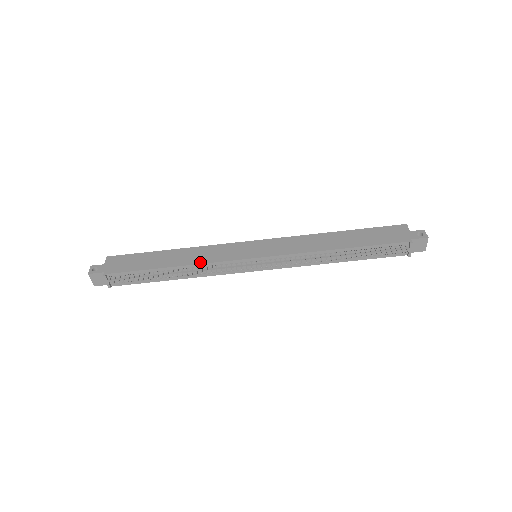
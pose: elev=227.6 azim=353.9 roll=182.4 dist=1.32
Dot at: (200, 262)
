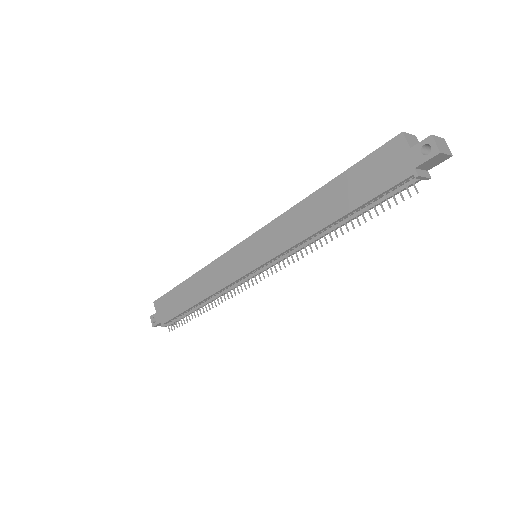
Dot at: (213, 291)
